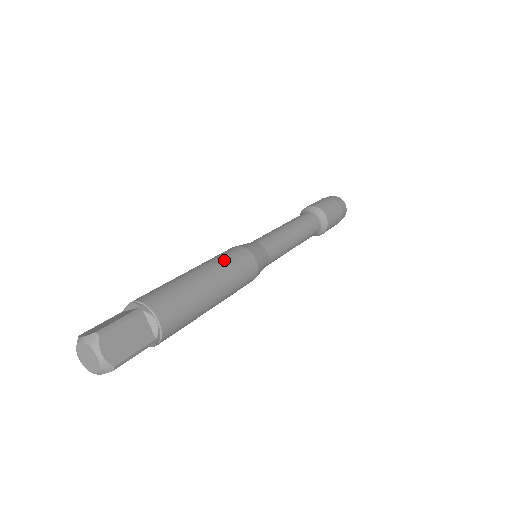
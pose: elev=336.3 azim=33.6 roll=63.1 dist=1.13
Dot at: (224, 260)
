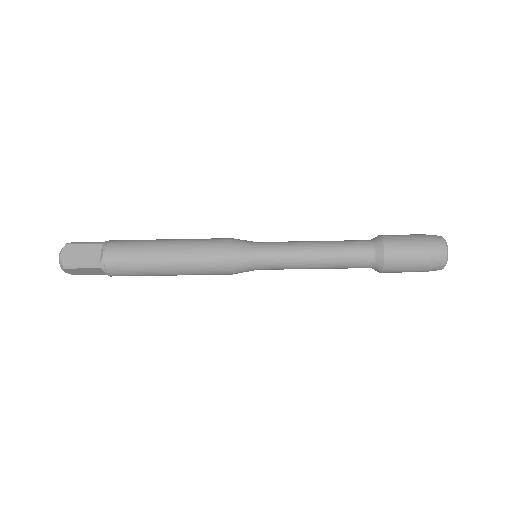
Dot at: (199, 240)
